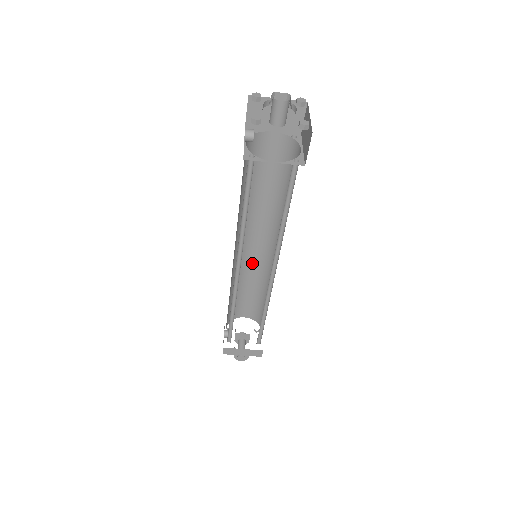
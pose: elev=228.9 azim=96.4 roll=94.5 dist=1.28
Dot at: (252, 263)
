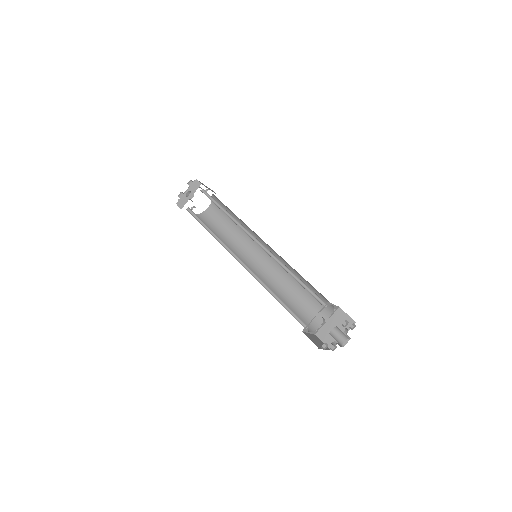
Dot at: occluded
